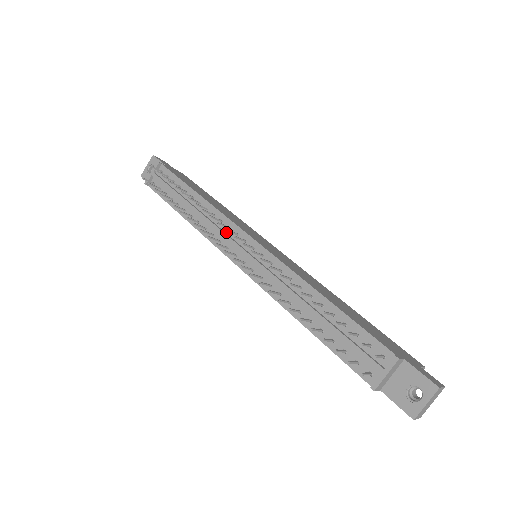
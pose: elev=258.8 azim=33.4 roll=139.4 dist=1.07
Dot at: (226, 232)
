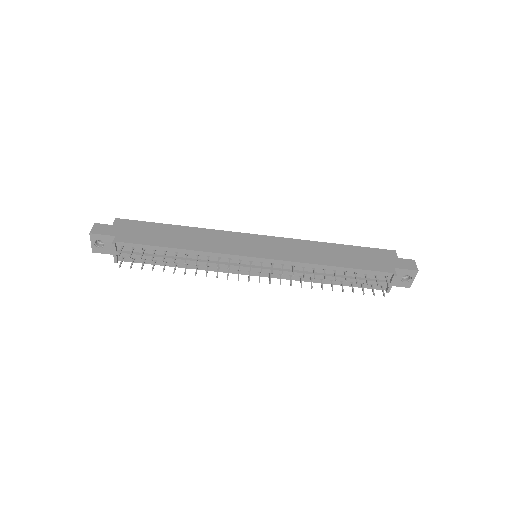
Dot at: (230, 262)
